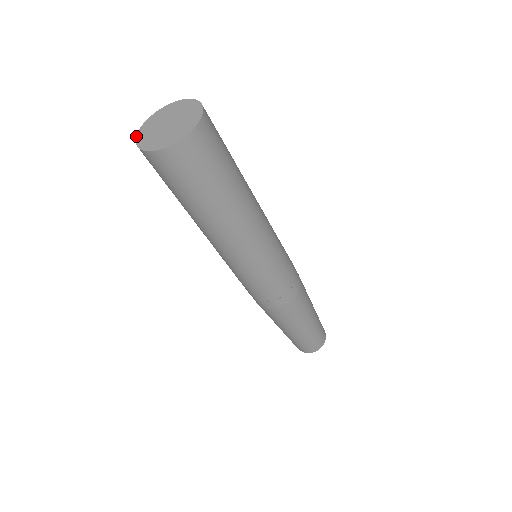
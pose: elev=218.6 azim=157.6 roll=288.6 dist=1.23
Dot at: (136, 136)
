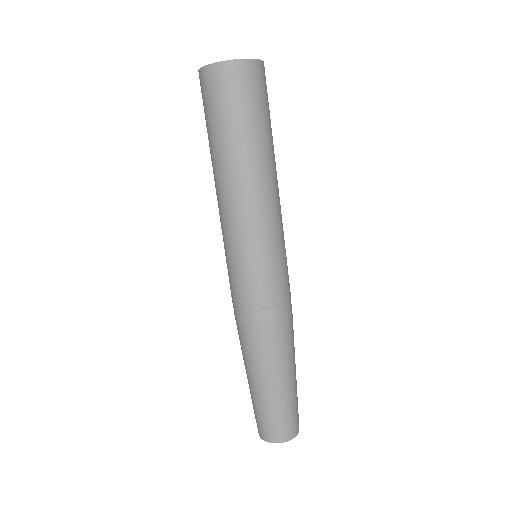
Dot at: (199, 69)
